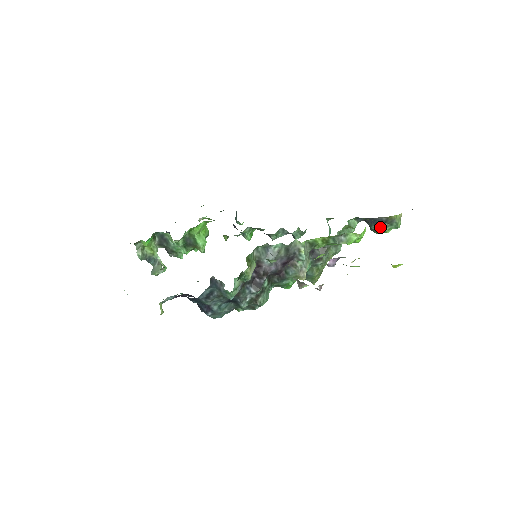
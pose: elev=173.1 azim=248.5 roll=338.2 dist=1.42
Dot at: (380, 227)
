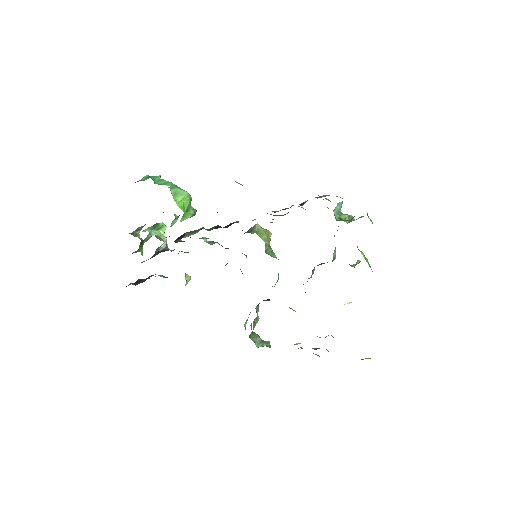
Dot at: occluded
